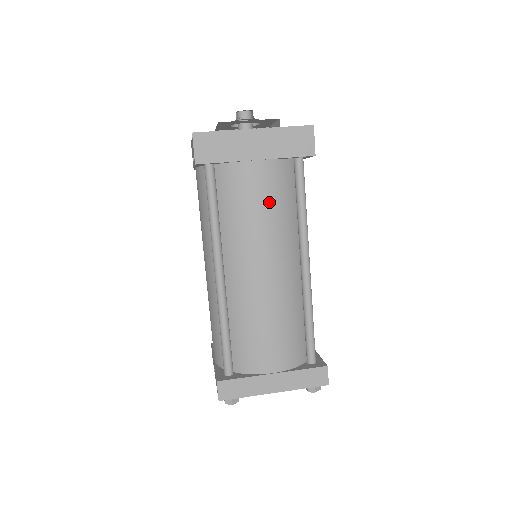
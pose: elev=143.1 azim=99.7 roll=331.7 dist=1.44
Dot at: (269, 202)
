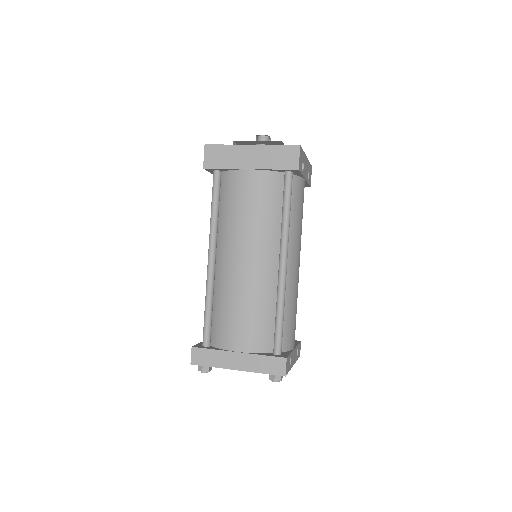
Dot at: (256, 204)
